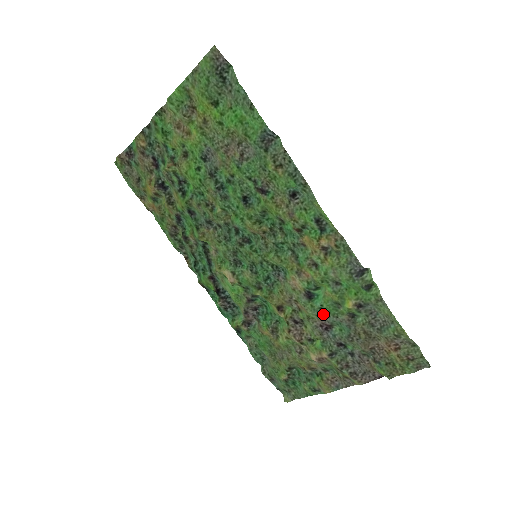
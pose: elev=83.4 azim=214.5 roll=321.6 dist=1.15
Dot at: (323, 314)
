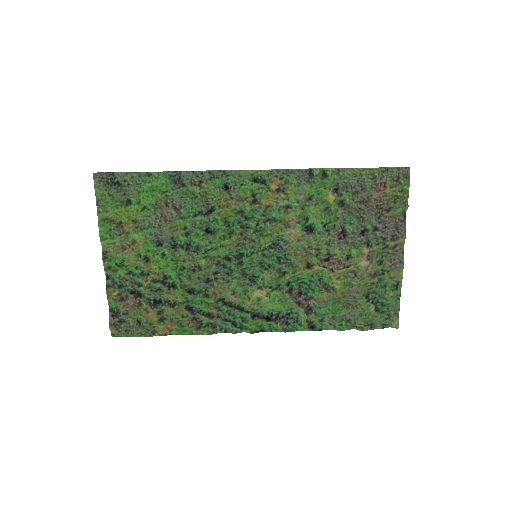
Dot at: (330, 229)
